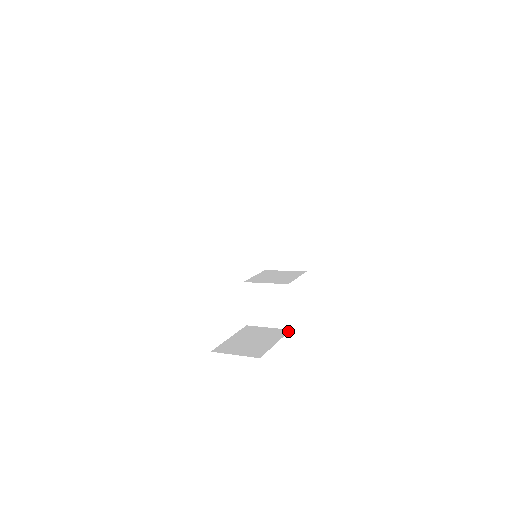
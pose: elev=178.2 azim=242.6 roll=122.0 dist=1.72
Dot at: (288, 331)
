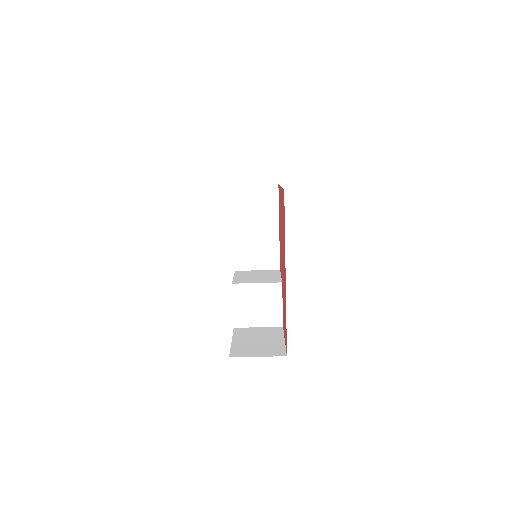
Dot at: (282, 328)
